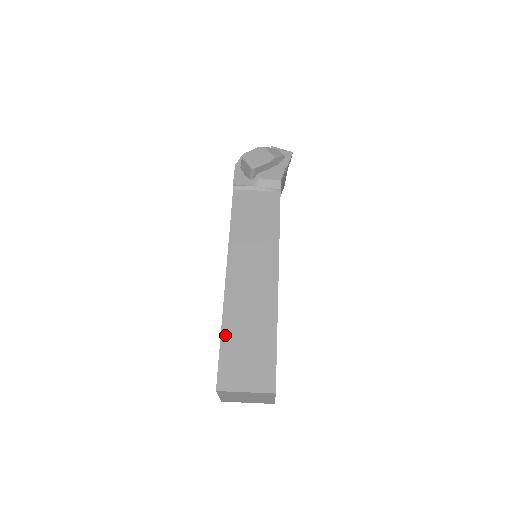
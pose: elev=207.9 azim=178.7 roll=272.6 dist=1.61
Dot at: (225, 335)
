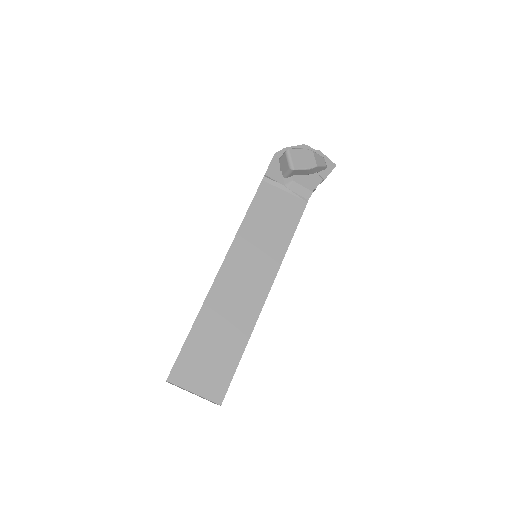
Dot at: (196, 329)
